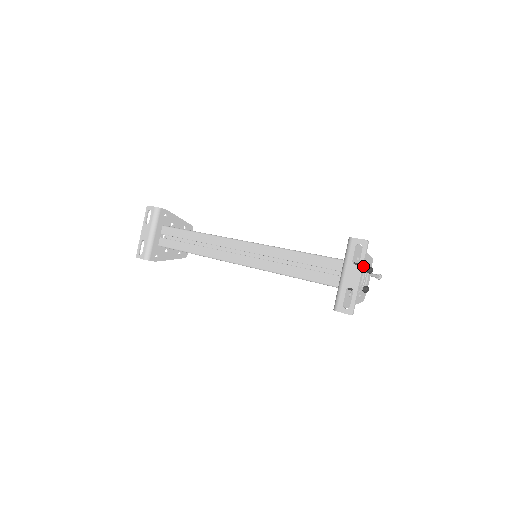
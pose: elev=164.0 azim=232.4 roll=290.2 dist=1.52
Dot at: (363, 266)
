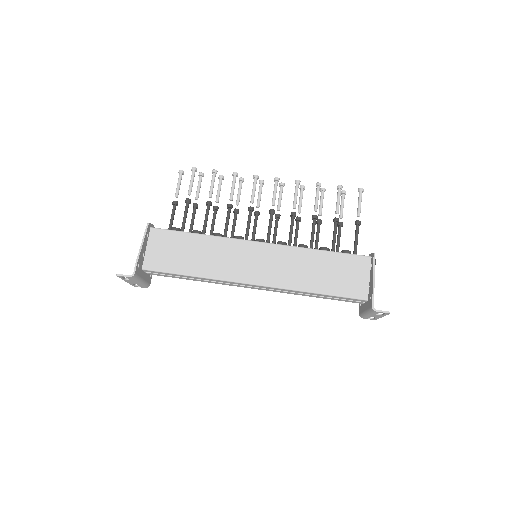
Dot at: (385, 315)
